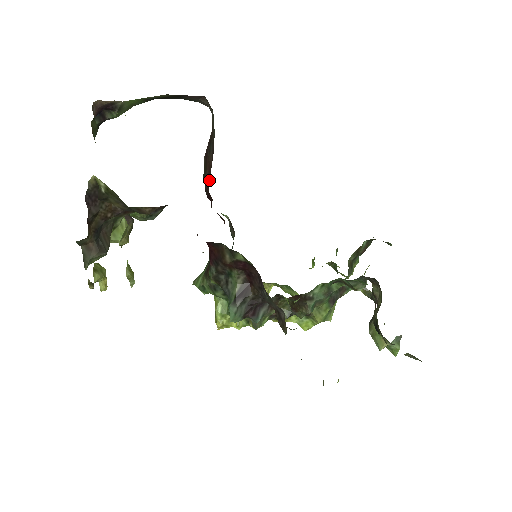
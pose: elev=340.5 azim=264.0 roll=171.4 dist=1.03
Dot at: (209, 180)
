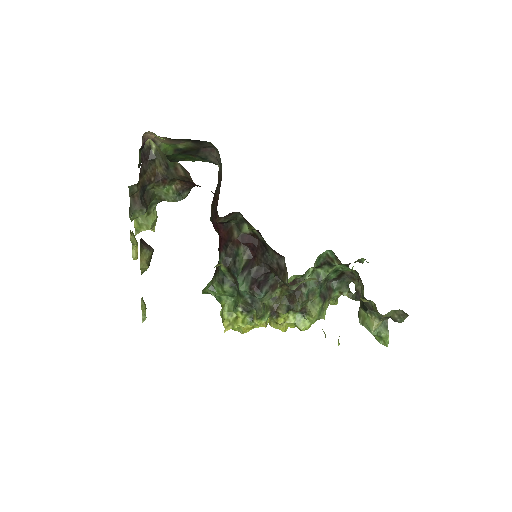
Dot at: occluded
